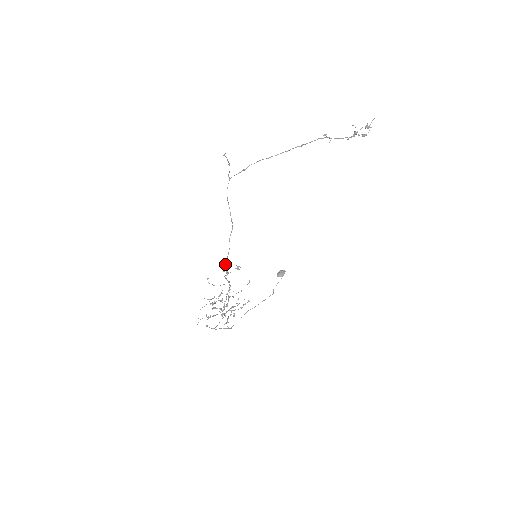
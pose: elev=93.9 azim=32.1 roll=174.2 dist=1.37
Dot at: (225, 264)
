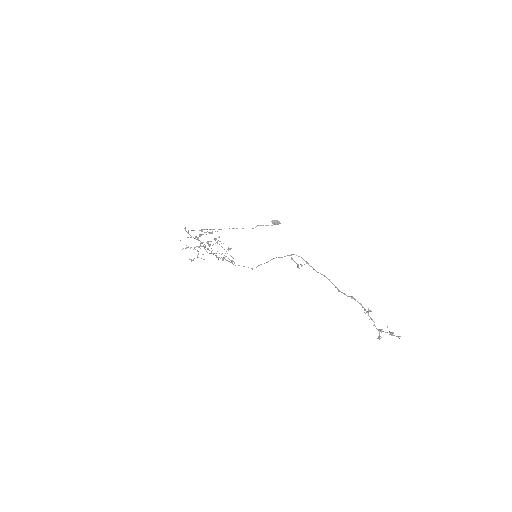
Dot at: (230, 249)
